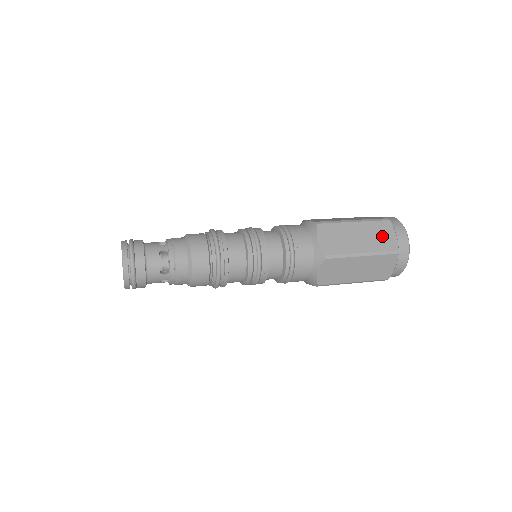
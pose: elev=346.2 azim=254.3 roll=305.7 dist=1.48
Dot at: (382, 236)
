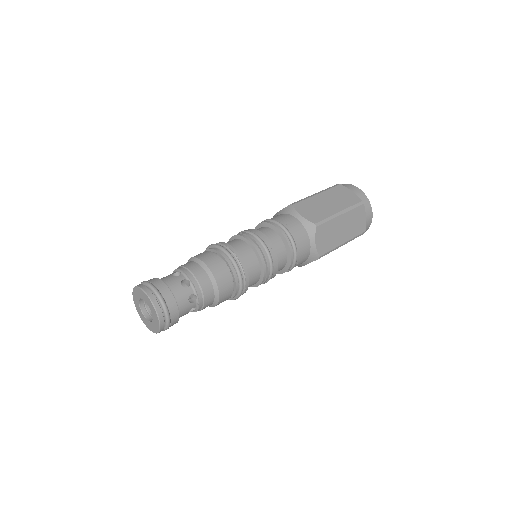
Dot at: (357, 222)
